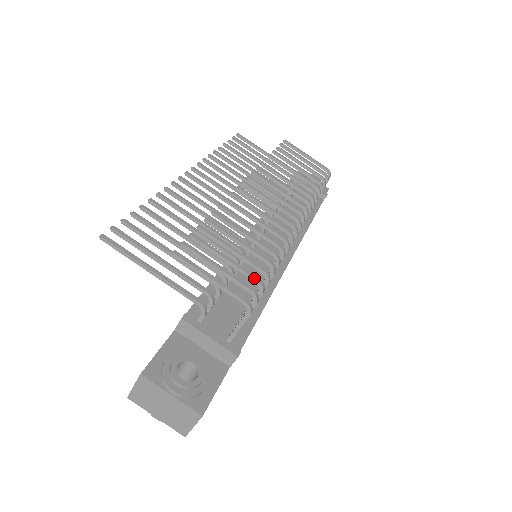
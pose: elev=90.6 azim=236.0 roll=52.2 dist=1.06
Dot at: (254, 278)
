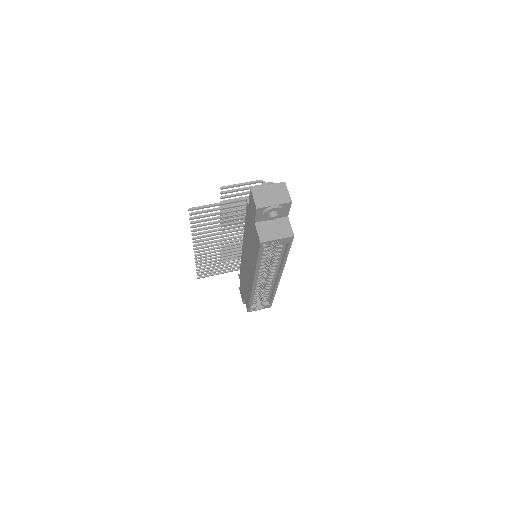
Dot at: occluded
